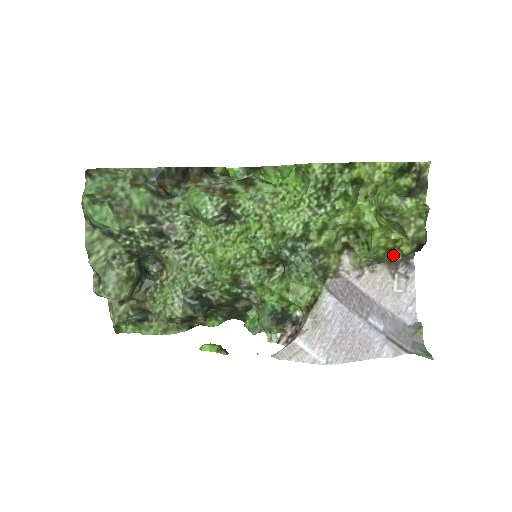
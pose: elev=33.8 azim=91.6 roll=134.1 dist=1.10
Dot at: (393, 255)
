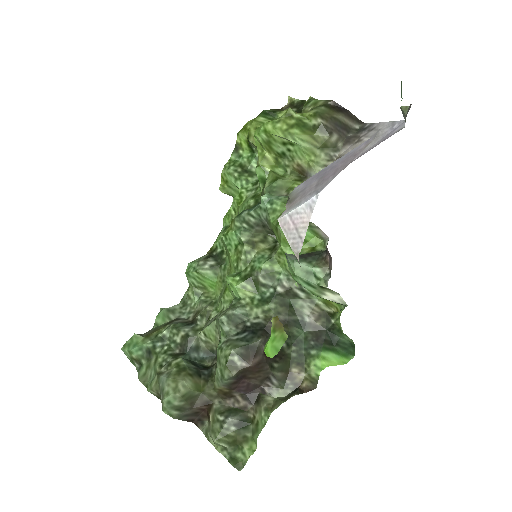
Dot at: (314, 127)
